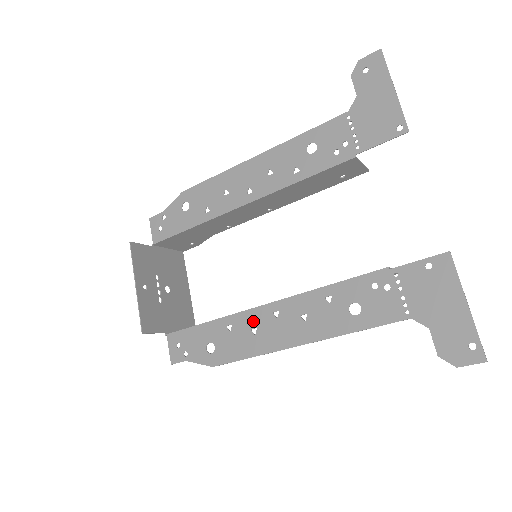
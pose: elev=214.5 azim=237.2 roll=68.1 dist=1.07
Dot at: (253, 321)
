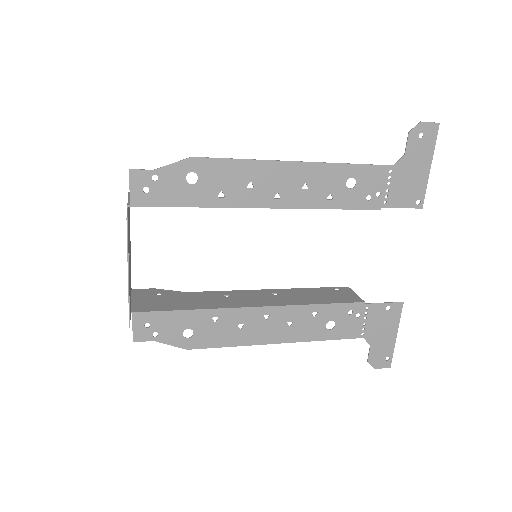
Dot at: (242, 318)
